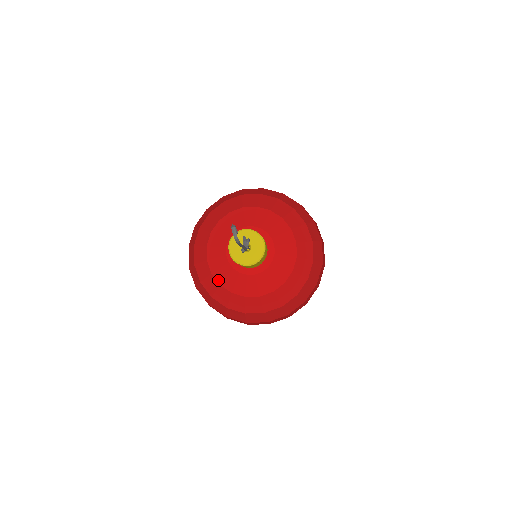
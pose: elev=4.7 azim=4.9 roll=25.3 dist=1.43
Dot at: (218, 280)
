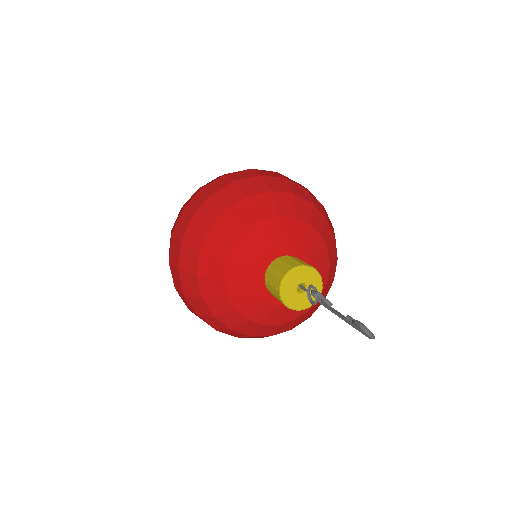
Dot at: (259, 322)
